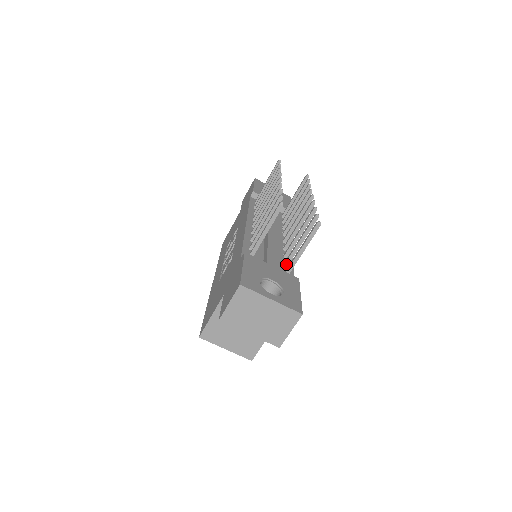
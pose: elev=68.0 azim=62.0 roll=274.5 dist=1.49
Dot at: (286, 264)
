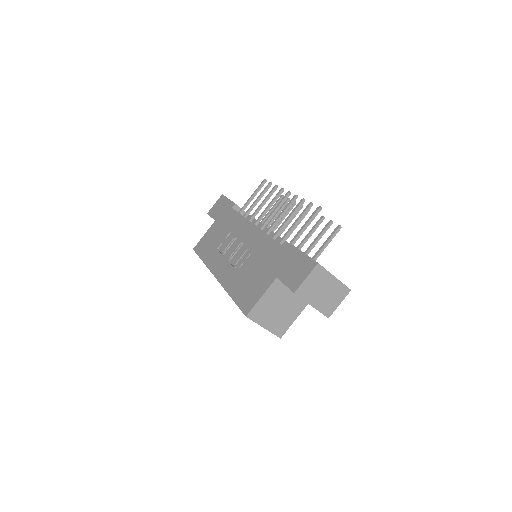
Dot at: occluded
